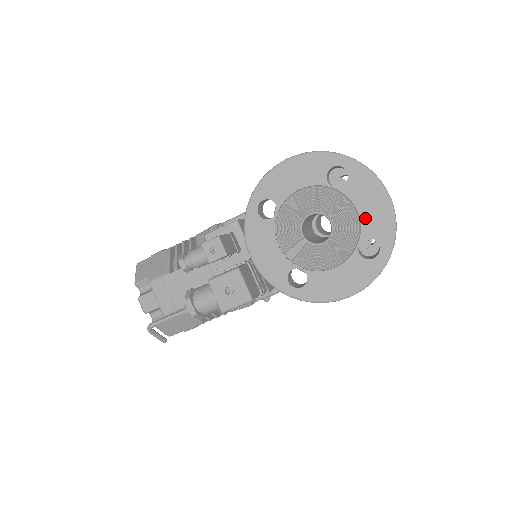
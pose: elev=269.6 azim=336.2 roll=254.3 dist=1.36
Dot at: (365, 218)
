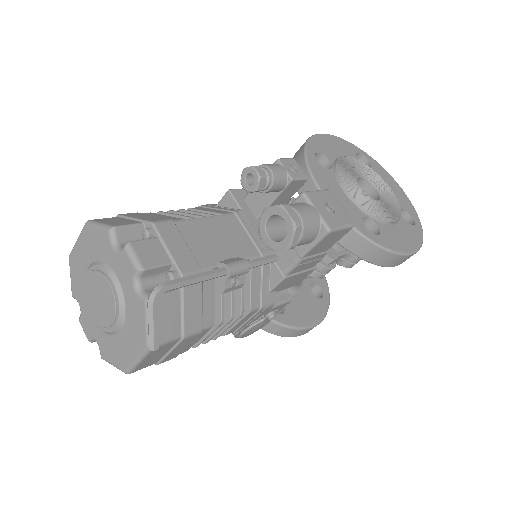
Dot at: (394, 194)
